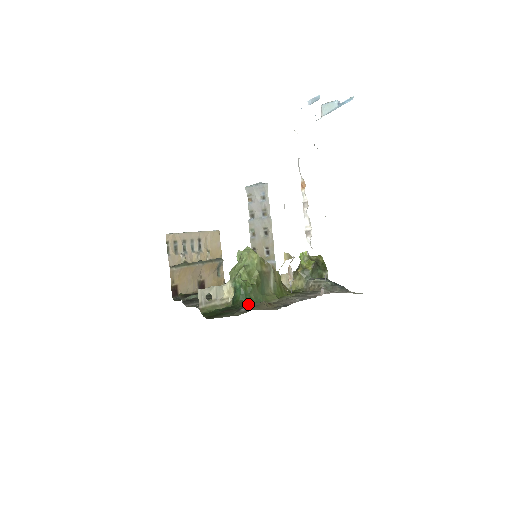
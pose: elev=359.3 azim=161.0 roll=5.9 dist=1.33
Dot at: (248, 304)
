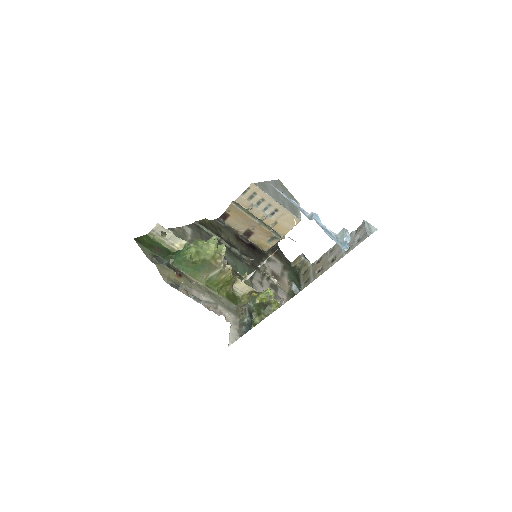
Dot at: (164, 261)
